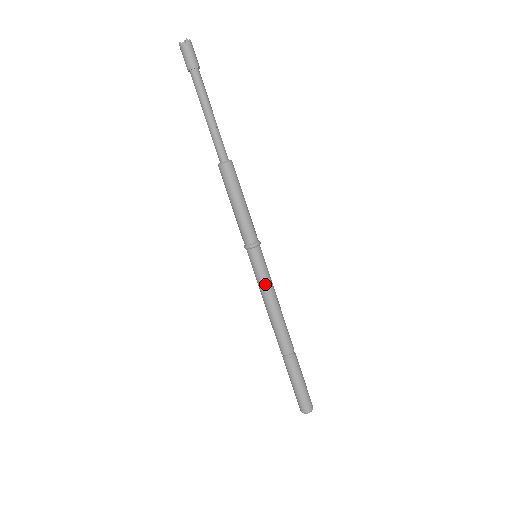
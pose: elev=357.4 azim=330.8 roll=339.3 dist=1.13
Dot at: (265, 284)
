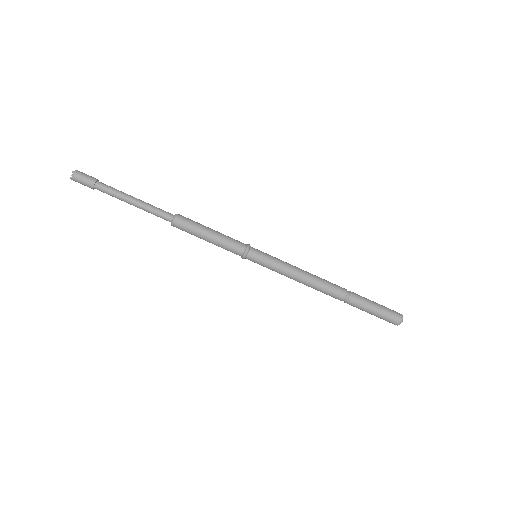
Dot at: (277, 272)
